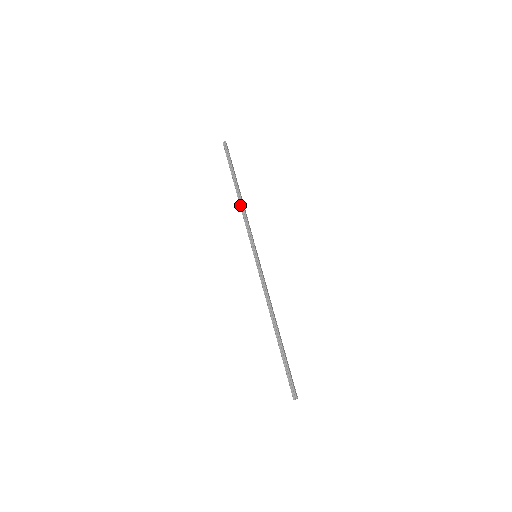
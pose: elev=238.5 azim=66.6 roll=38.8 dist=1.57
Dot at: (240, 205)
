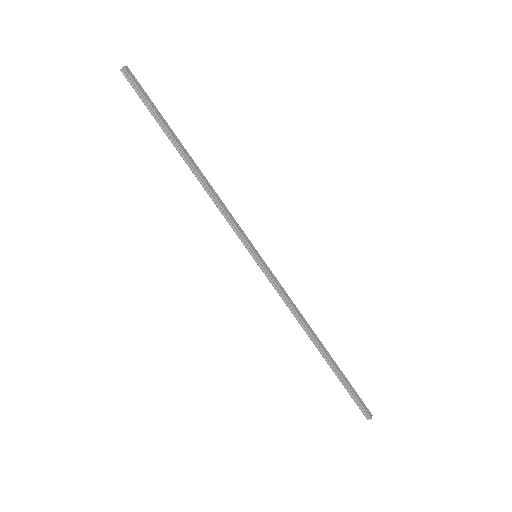
Dot at: (200, 183)
